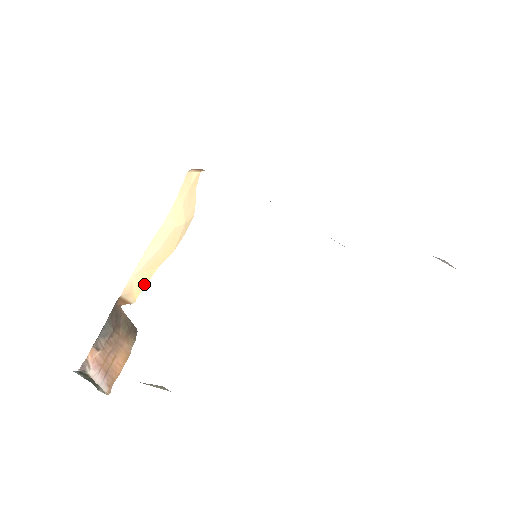
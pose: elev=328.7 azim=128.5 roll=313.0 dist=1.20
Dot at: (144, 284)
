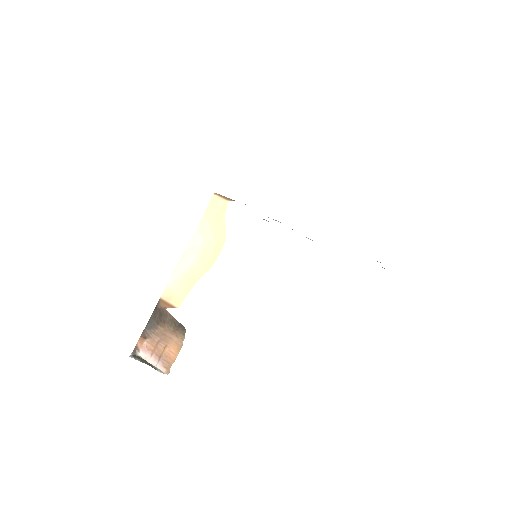
Dot at: (186, 293)
